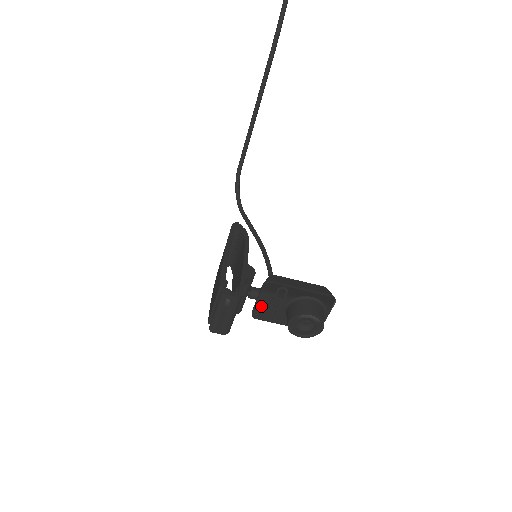
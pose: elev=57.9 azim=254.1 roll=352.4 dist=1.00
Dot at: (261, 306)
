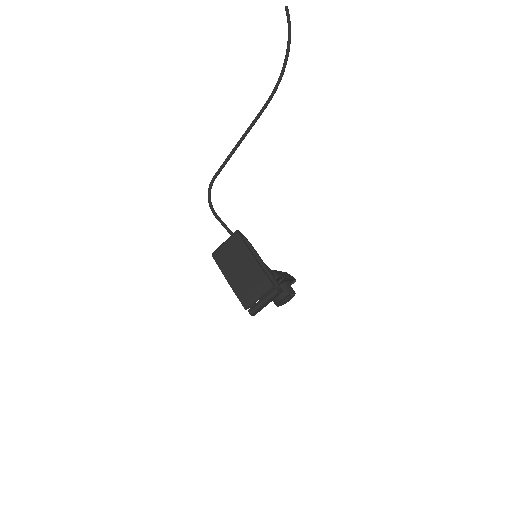
Dot at: occluded
